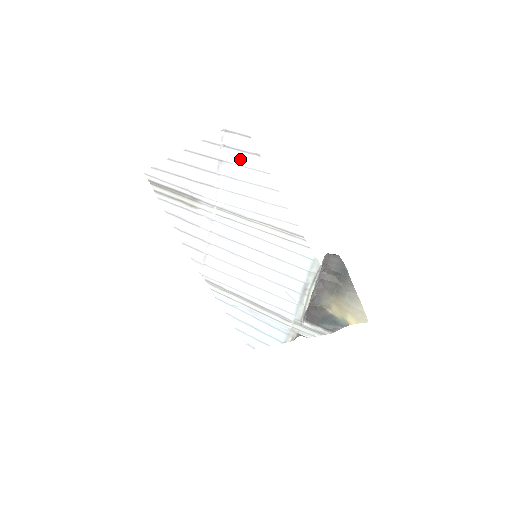
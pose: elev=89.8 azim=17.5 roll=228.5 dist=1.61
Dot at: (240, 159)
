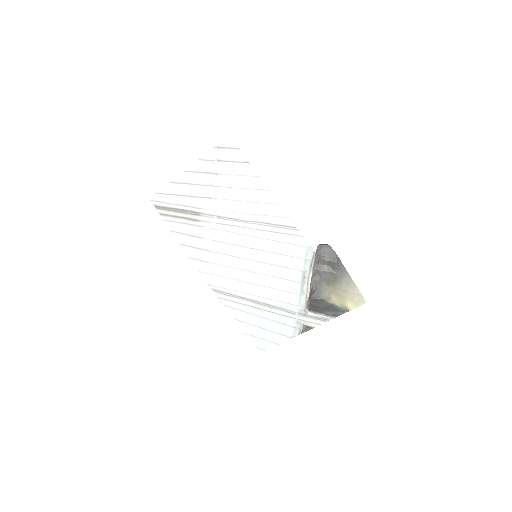
Dot at: (232, 169)
